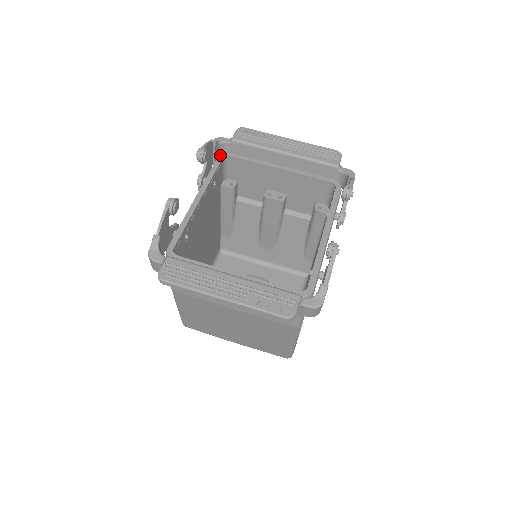
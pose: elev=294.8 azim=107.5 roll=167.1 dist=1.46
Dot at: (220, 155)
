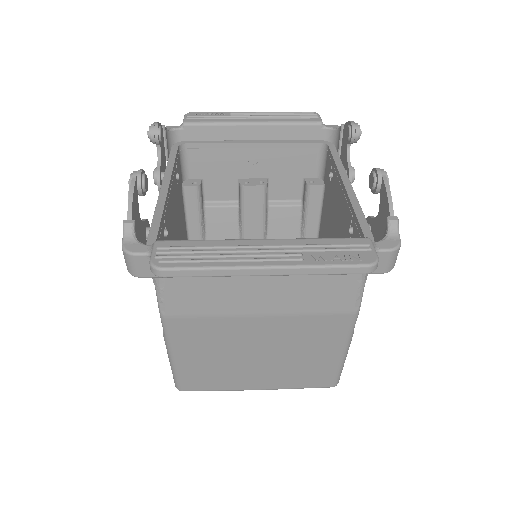
Dot at: (173, 144)
